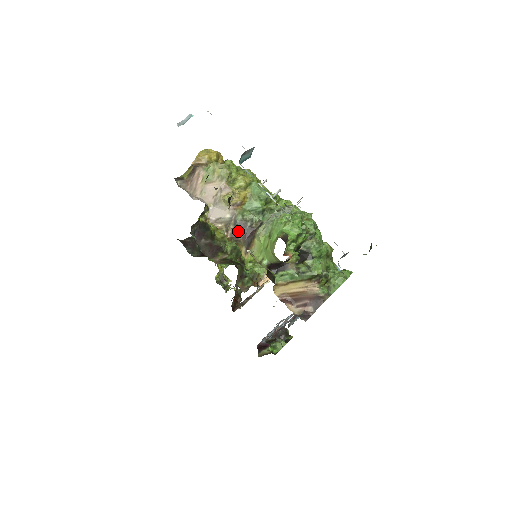
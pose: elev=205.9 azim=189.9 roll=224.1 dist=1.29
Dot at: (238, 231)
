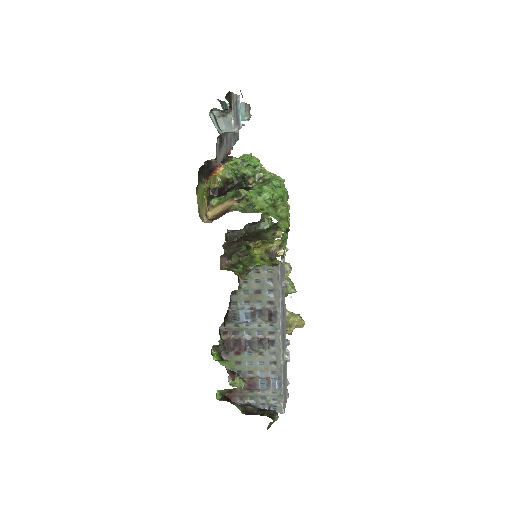
Dot at: occluded
